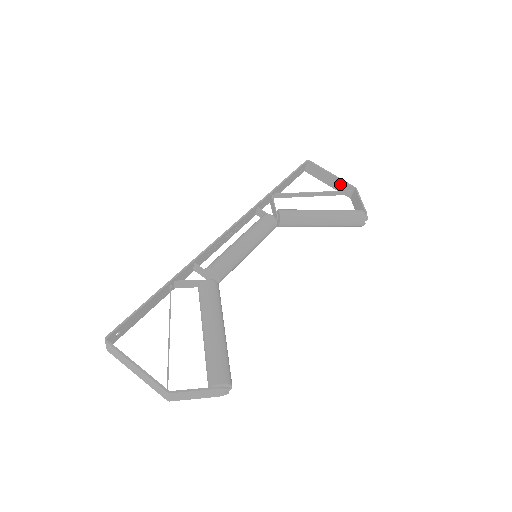
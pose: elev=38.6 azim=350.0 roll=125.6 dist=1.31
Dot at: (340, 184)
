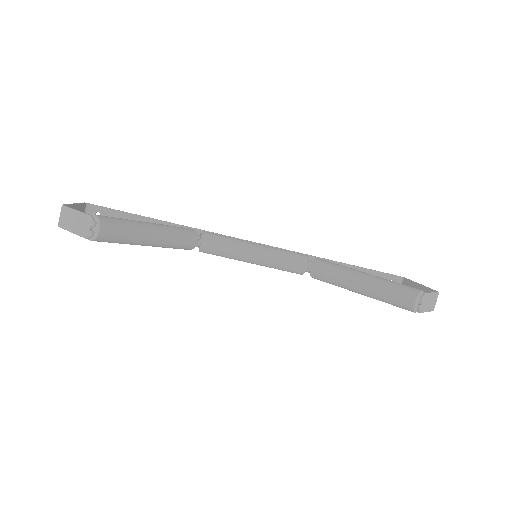
Dot at: occluded
